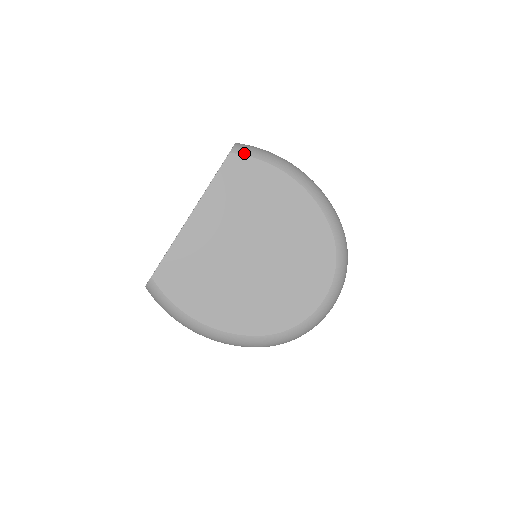
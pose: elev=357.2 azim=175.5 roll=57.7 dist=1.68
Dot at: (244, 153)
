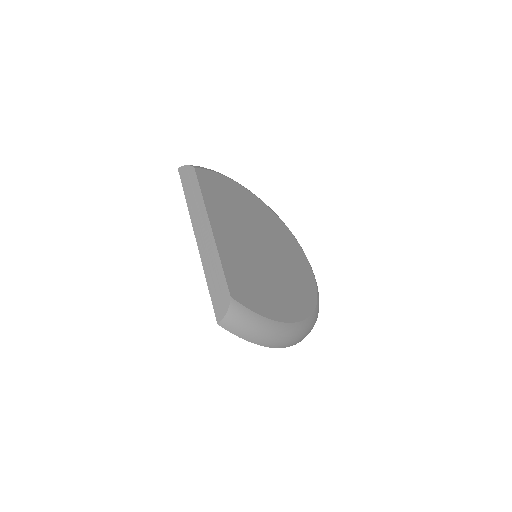
Dot at: (201, 168)
